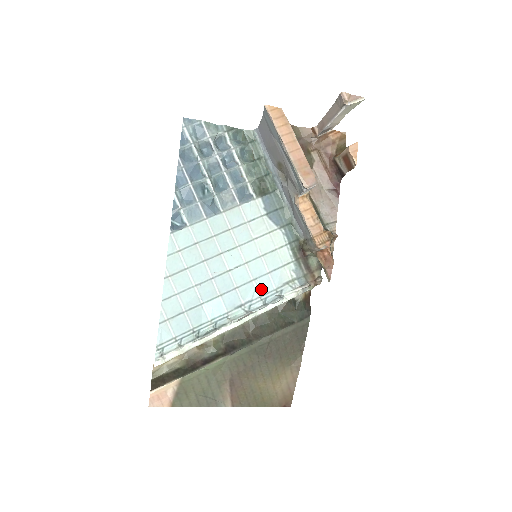
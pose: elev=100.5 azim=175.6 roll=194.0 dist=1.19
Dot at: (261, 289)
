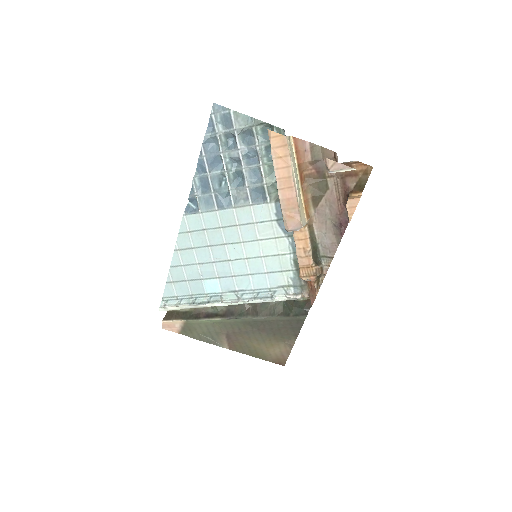
Dot at: (256, 284)
